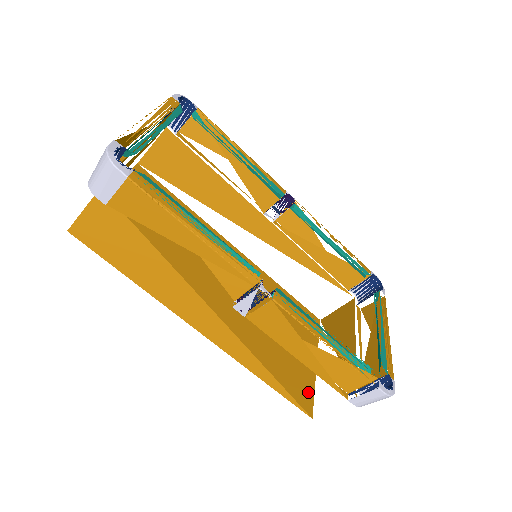
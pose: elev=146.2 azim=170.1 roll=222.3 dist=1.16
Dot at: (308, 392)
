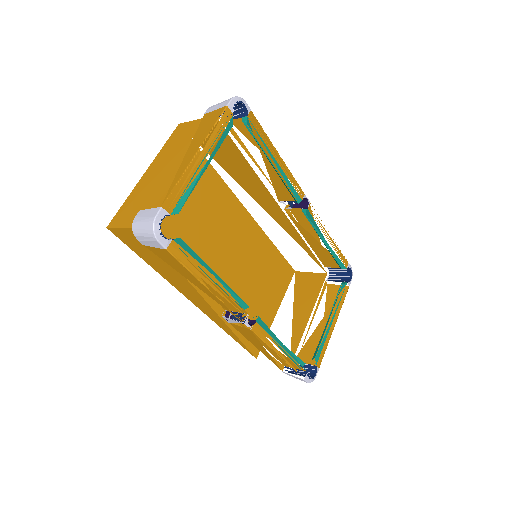
Dot at: occluded
